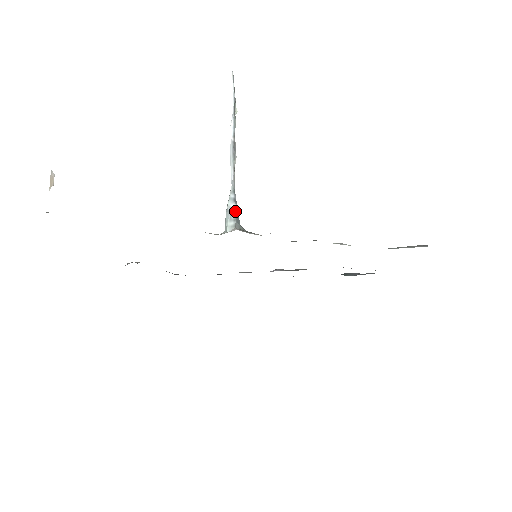
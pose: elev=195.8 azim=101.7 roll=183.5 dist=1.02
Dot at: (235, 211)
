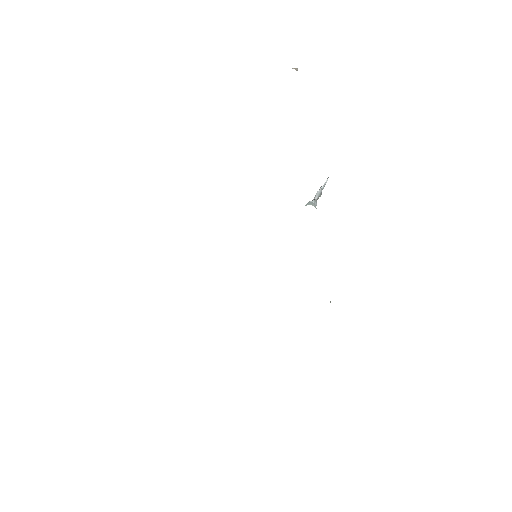
Dot at: occluded
